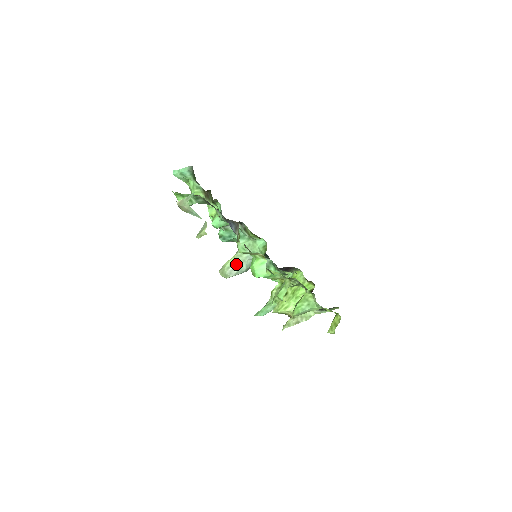
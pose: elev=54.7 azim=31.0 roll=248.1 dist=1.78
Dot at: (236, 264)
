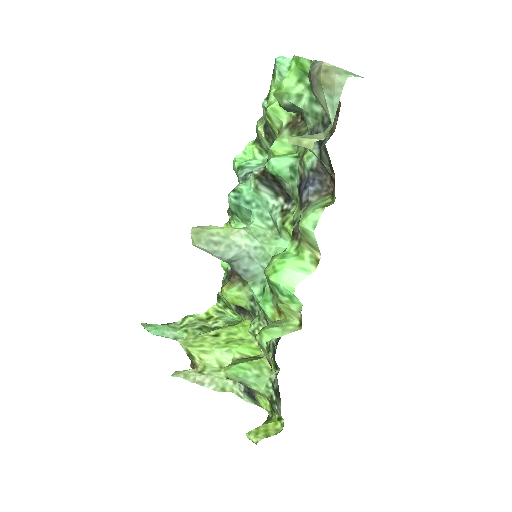
Dot at: (226, 240)
